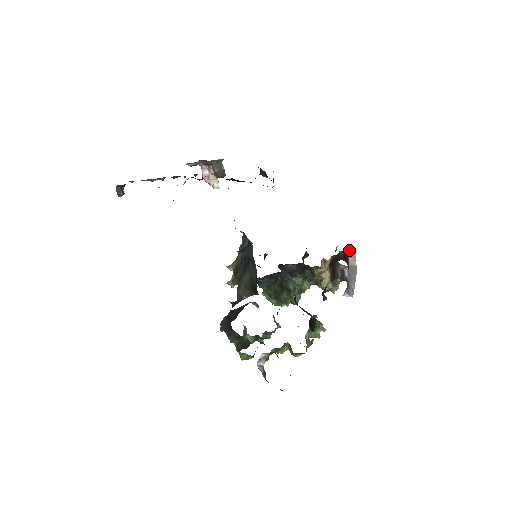
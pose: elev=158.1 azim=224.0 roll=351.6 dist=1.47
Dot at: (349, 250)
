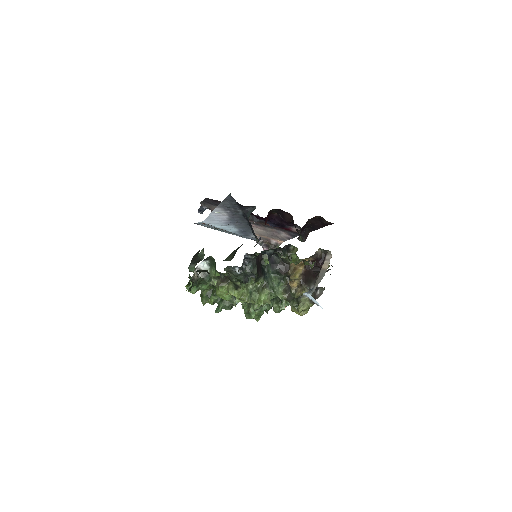
Dot at: (327, 253)
